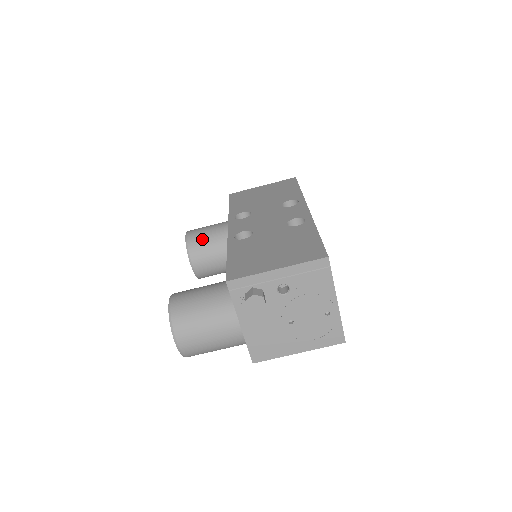
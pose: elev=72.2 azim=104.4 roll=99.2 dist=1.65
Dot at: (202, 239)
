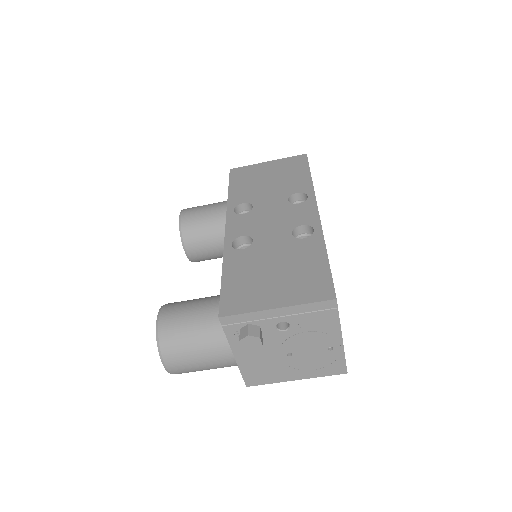
Dot at: (197, 224)
